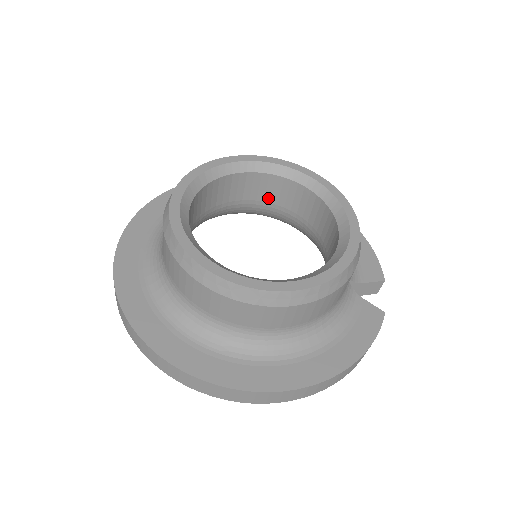
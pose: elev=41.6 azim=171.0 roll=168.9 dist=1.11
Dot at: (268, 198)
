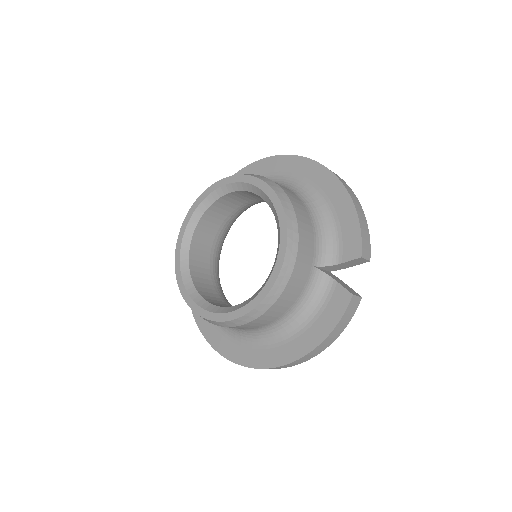
Dot at: (258, 199)
